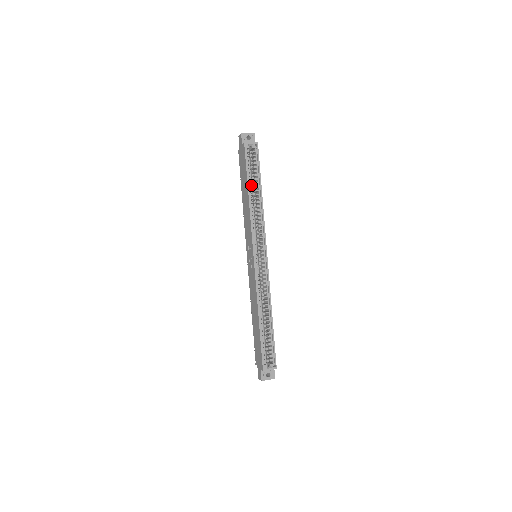
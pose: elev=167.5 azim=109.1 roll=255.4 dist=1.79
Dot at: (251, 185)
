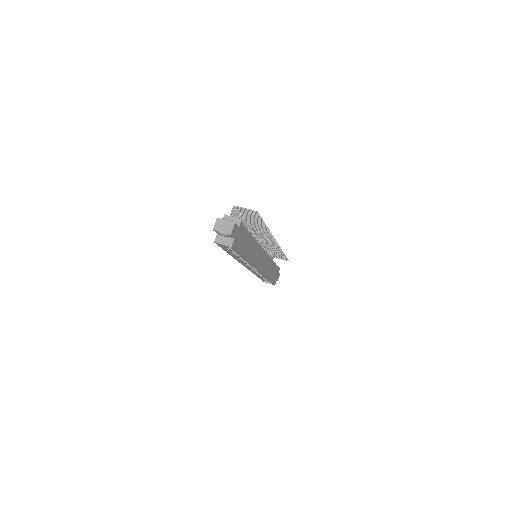
Dot at: (233, 252)
